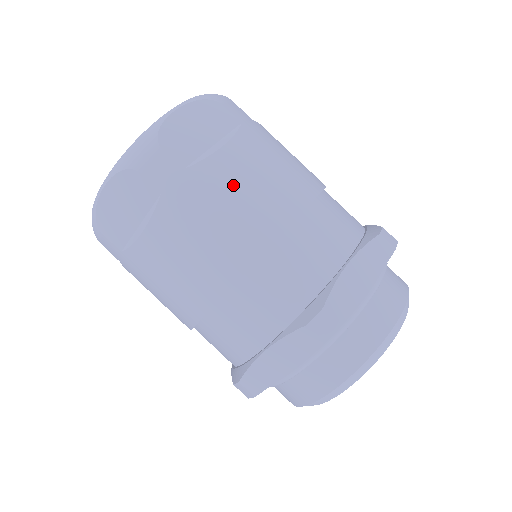
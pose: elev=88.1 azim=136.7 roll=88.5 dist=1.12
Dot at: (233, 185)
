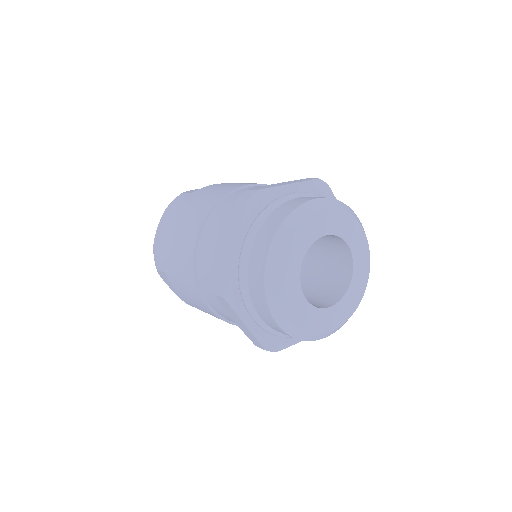
Dot at: (214, 188)
